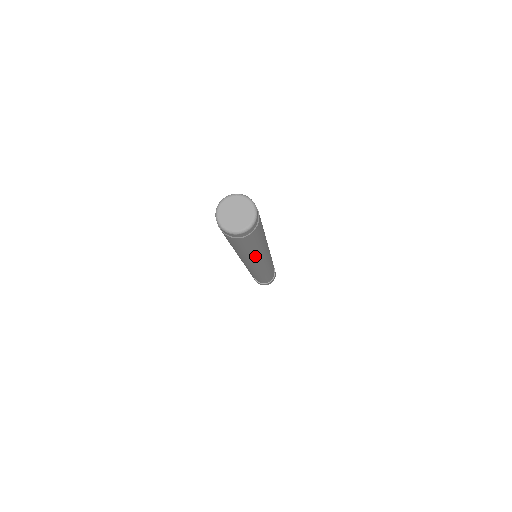
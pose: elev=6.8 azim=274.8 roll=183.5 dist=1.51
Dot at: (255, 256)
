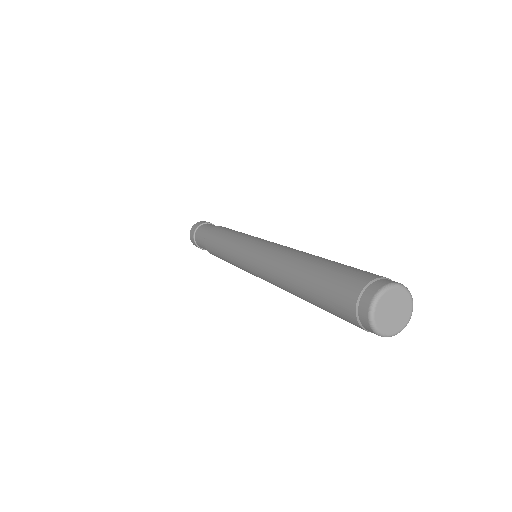
Dot at: occluded
